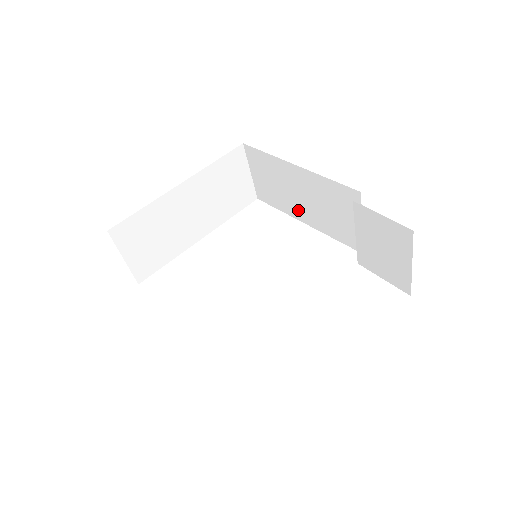
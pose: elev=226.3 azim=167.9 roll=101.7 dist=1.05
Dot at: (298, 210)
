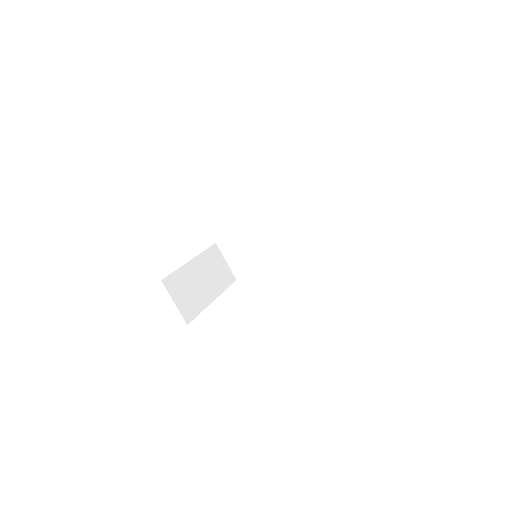
Dot at: (265, 258)
